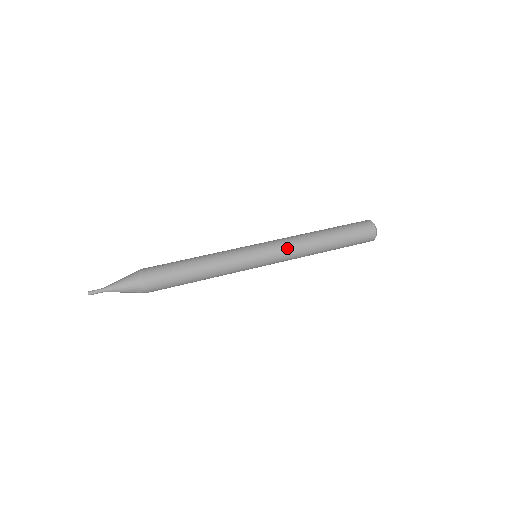
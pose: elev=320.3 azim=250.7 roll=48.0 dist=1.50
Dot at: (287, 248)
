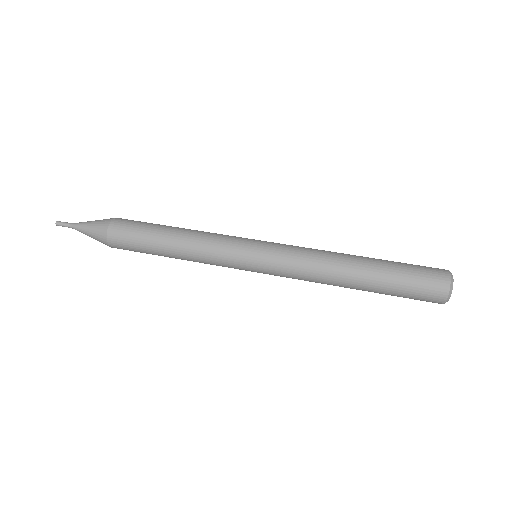
Dot at: (294, 272)
